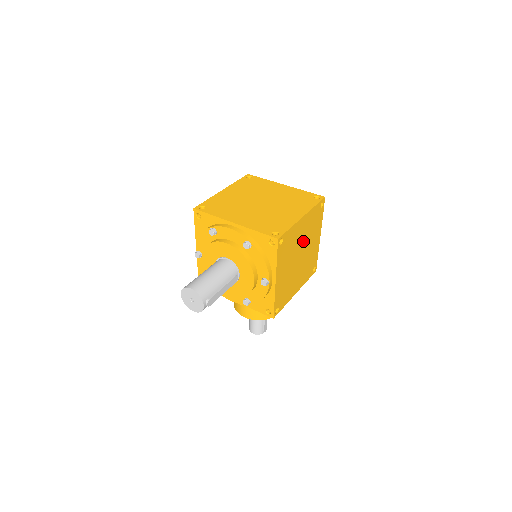
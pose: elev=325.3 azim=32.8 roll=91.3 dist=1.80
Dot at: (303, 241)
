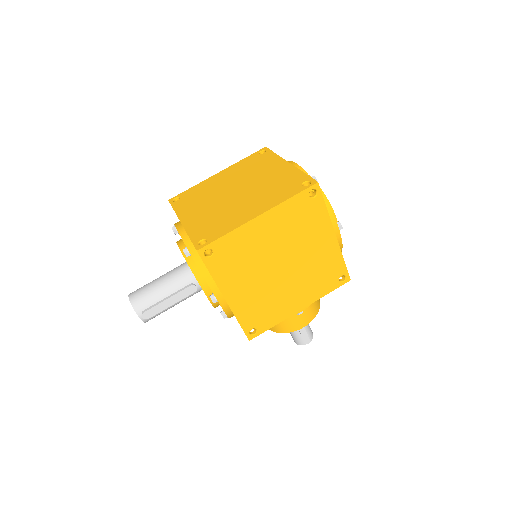
Dot at: (280, 246)
